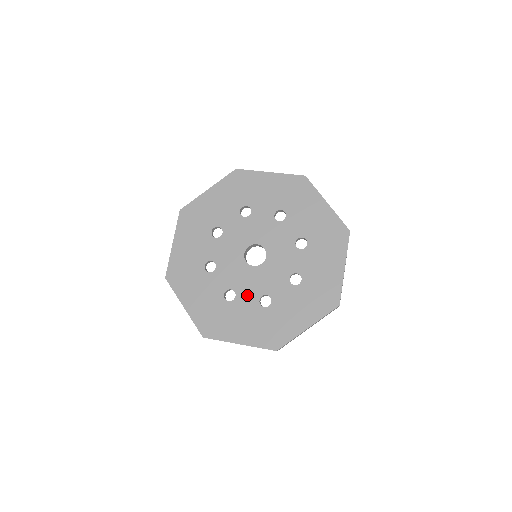
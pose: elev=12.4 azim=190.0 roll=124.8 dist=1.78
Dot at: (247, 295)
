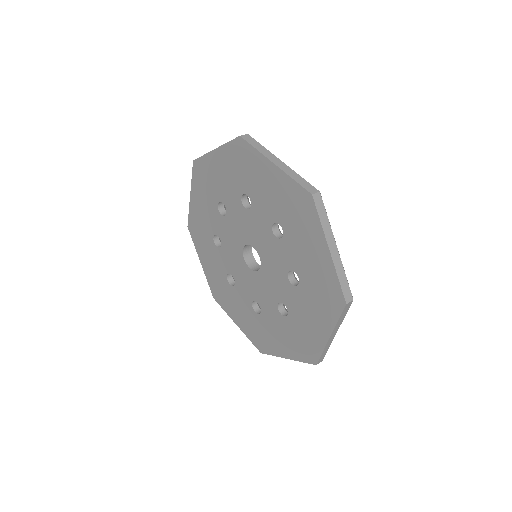
Dot at: (243, 291)
